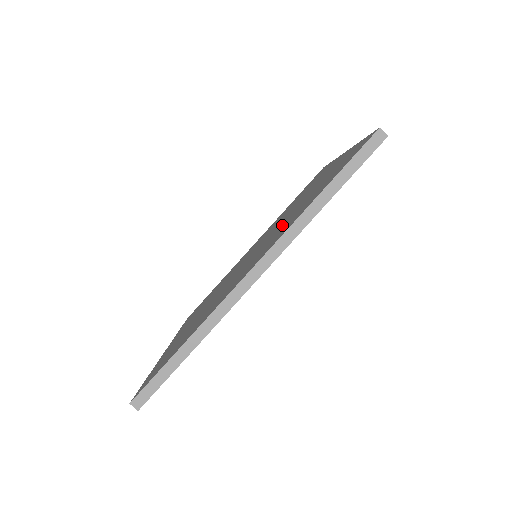
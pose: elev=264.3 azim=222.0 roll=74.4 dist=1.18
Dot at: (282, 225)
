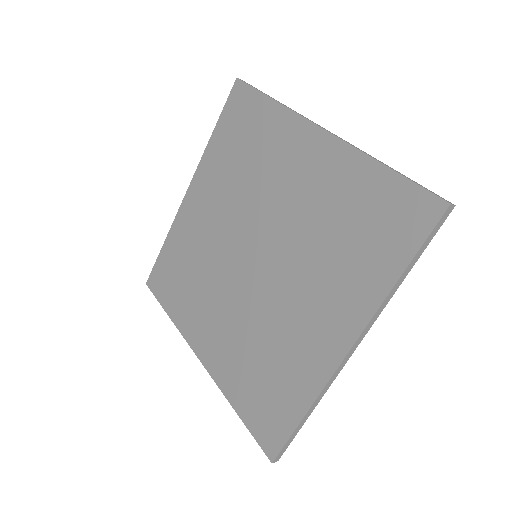
Dot at: (311, 255)
